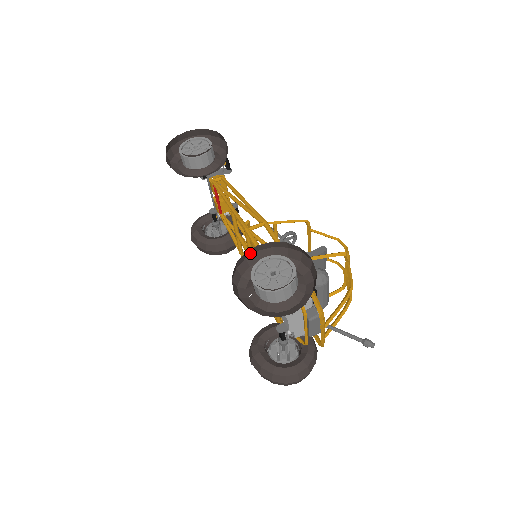
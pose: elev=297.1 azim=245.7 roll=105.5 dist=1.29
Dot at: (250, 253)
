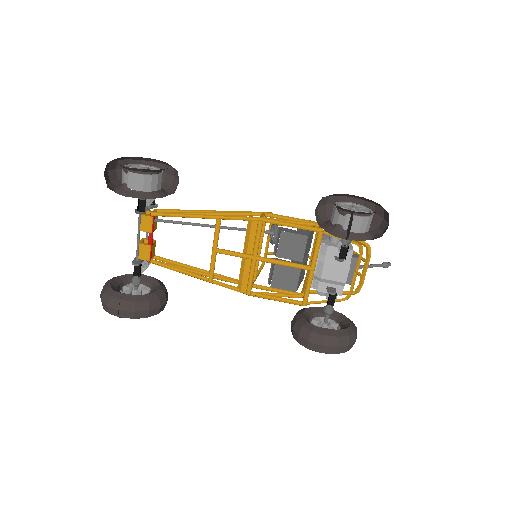
Dot at: occluded
